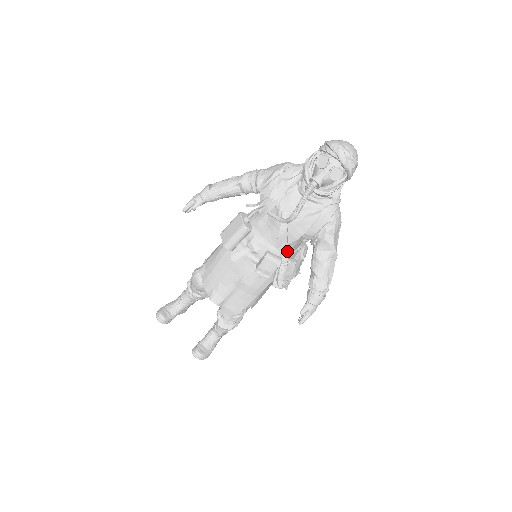
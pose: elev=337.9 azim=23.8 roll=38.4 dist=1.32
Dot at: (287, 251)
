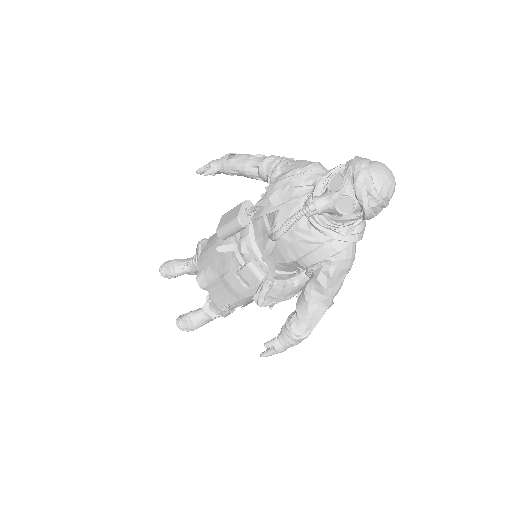
Dot at: (278, 269)
